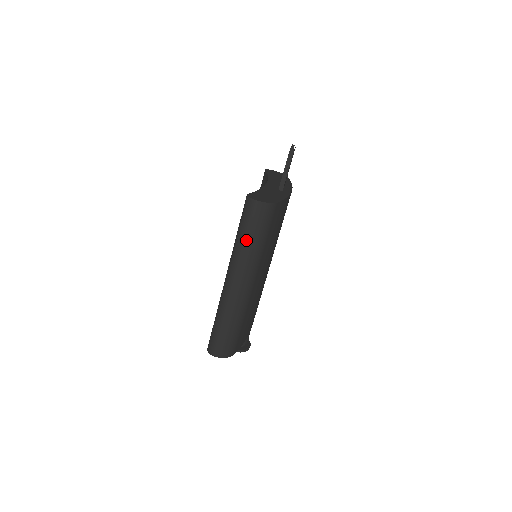
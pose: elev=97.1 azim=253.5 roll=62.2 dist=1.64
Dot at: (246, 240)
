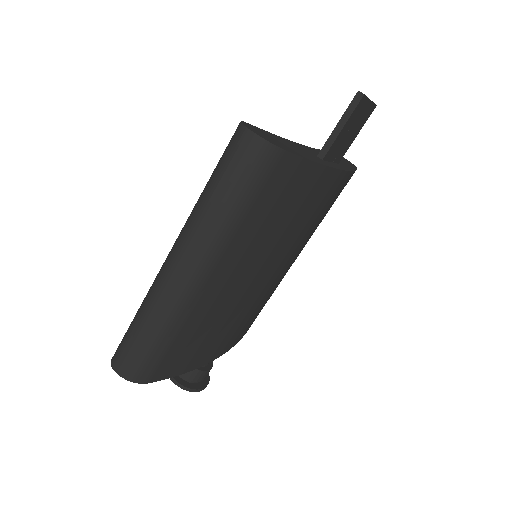
Dot at: (212, 196)
